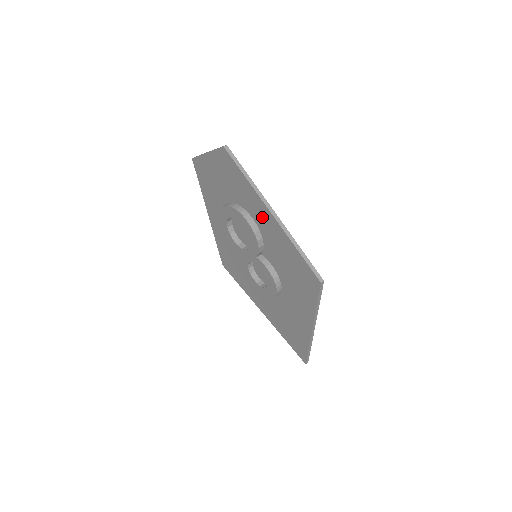
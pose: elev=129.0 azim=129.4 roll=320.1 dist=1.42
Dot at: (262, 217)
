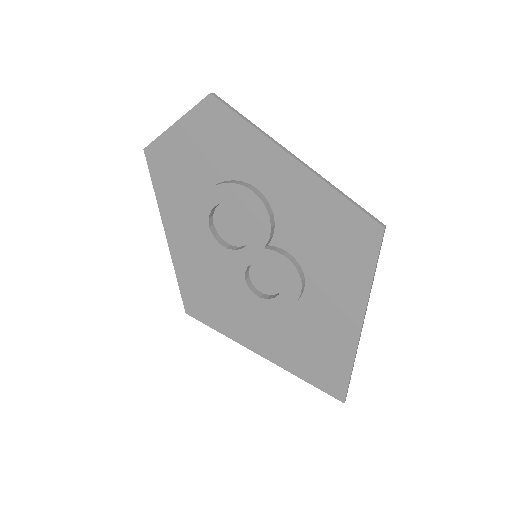
Dot at: (276, 175)
